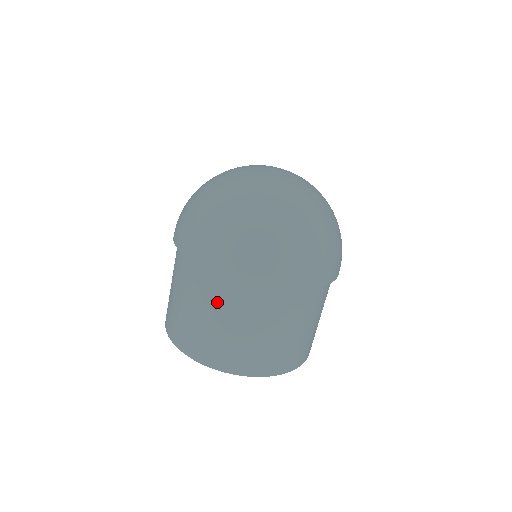
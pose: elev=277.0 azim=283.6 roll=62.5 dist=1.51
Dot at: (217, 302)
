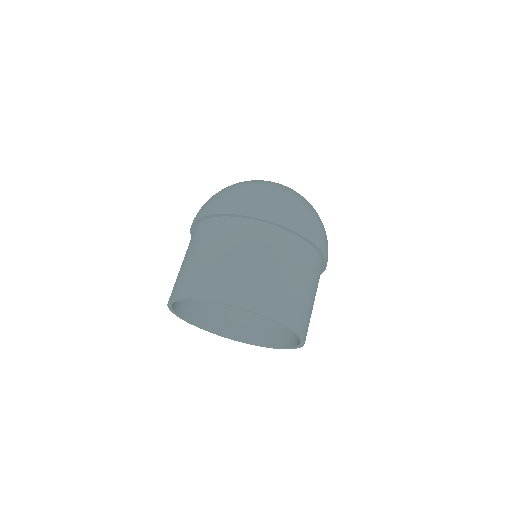
Dot at: (239, 241)
